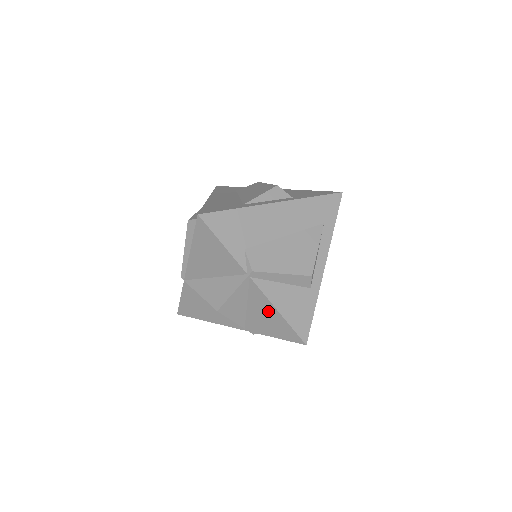
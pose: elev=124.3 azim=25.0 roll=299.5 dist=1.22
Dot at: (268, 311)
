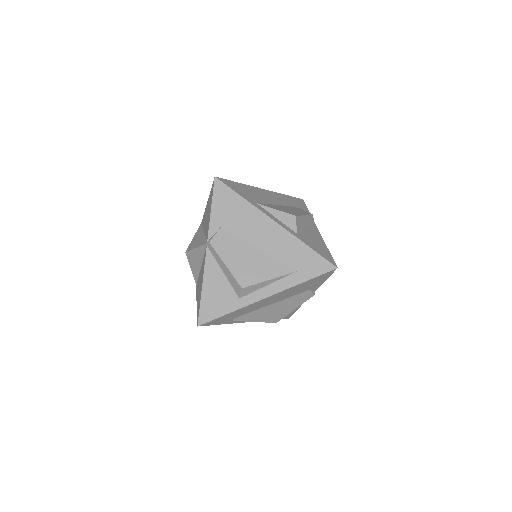
Dot at: occluded
